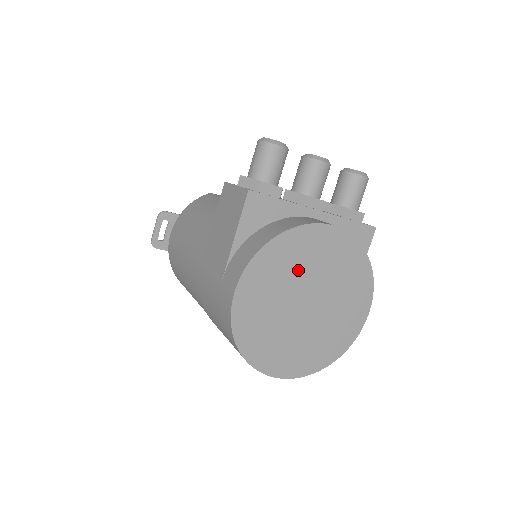
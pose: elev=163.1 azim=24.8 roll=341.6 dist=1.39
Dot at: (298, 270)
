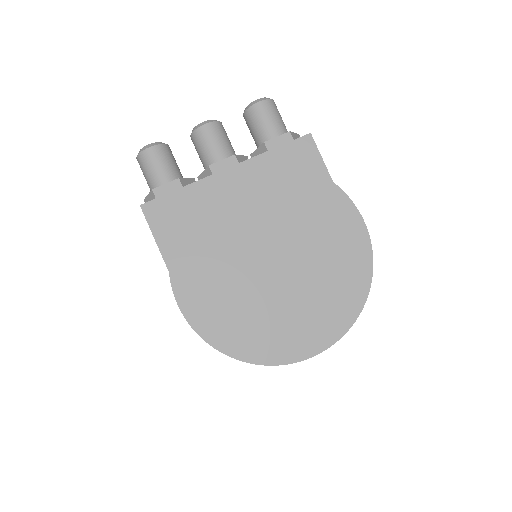
Dot at: (230, 237)
